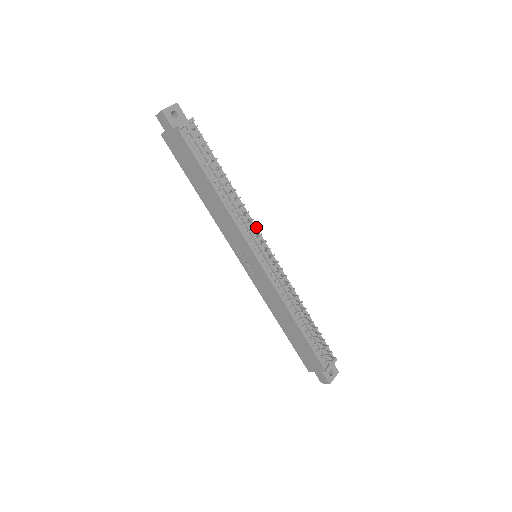
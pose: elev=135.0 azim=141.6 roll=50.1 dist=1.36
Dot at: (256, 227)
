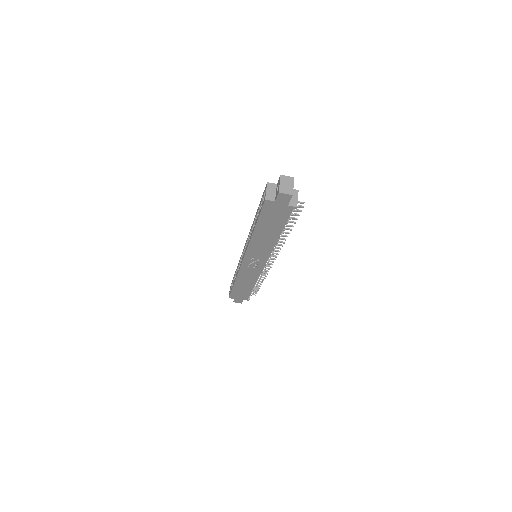
Dot at: occluded
